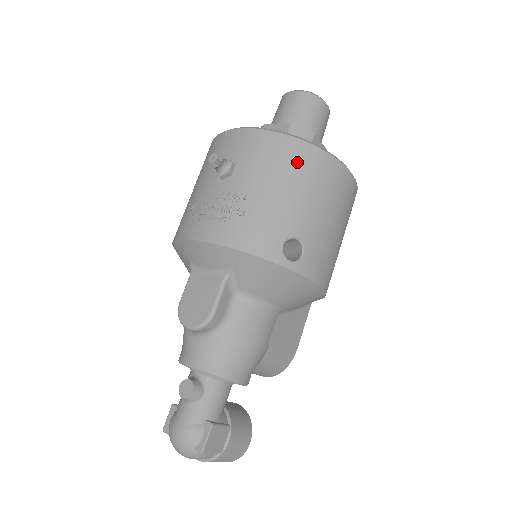
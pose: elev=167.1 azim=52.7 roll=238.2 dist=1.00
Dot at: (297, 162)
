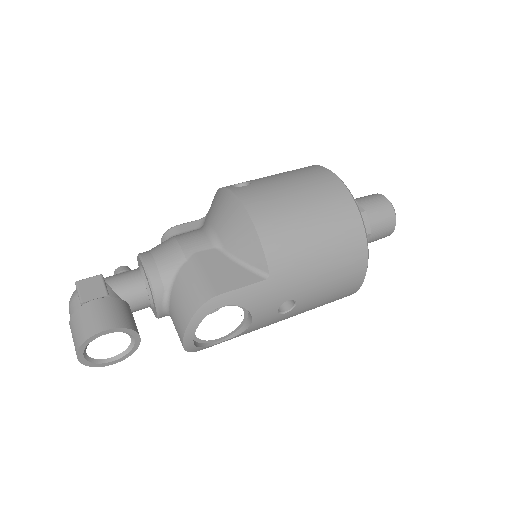
Dot at: occluded
